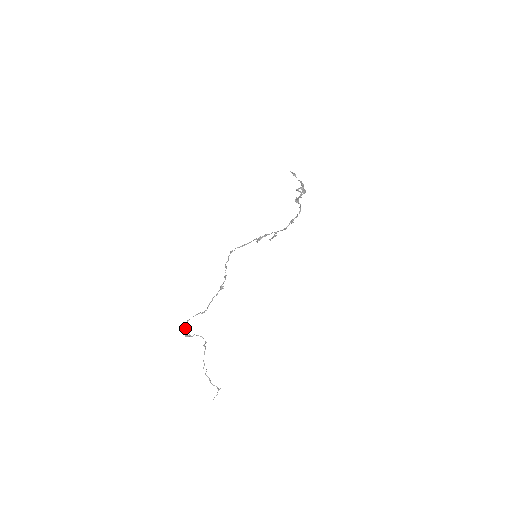
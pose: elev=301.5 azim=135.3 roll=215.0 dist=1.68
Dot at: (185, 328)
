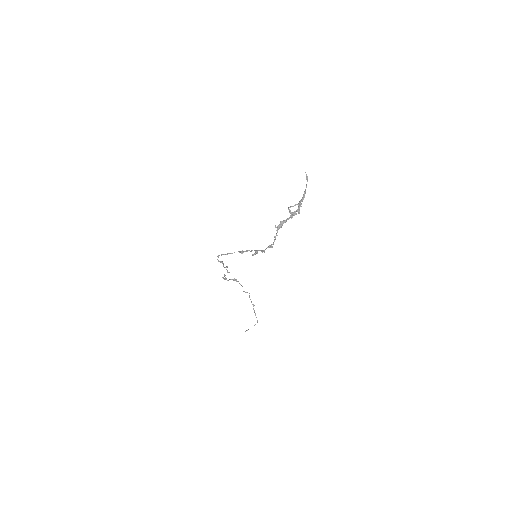
Dot at: (226, 278)
